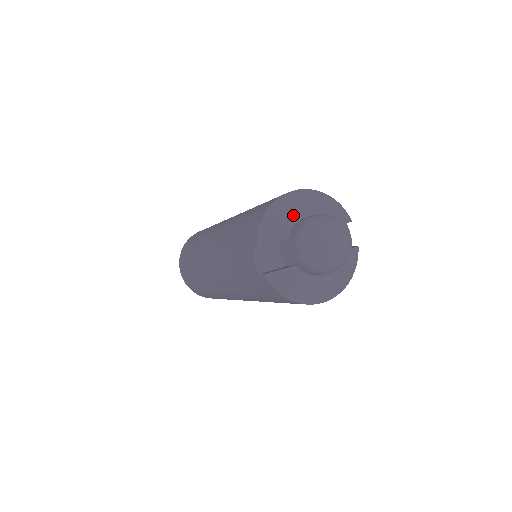
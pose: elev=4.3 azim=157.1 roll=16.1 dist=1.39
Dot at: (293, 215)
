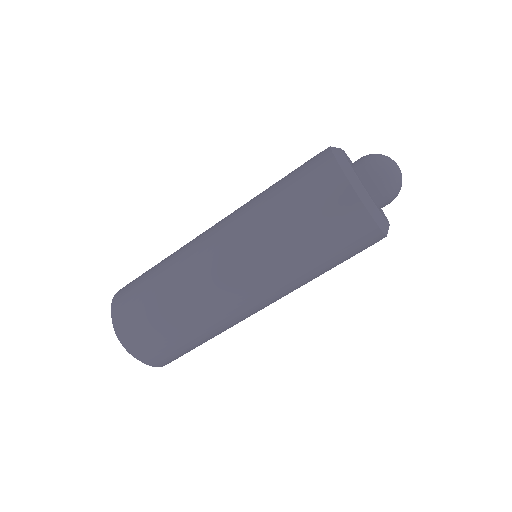
Dot at: occluded
